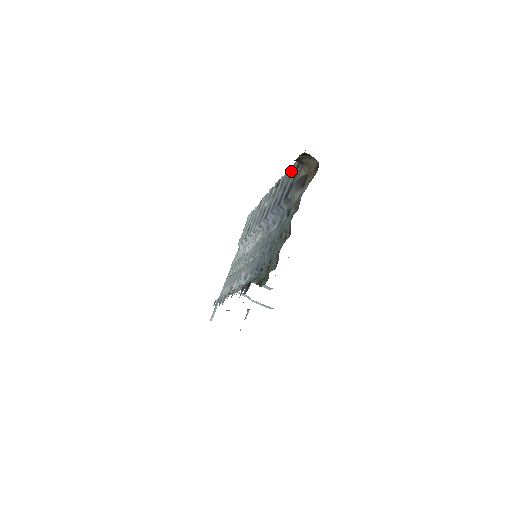
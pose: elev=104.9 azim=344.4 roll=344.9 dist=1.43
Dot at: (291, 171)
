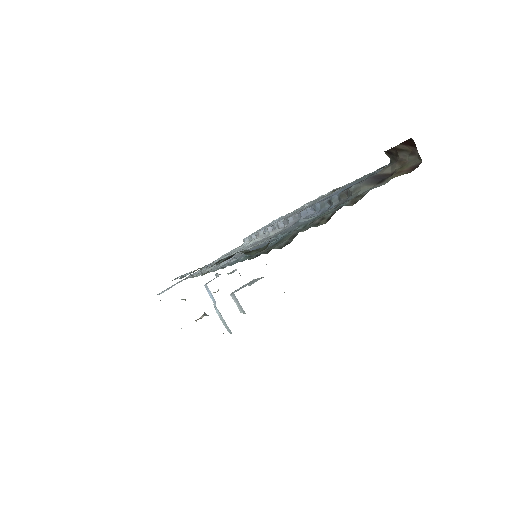
Dot at: occluded
